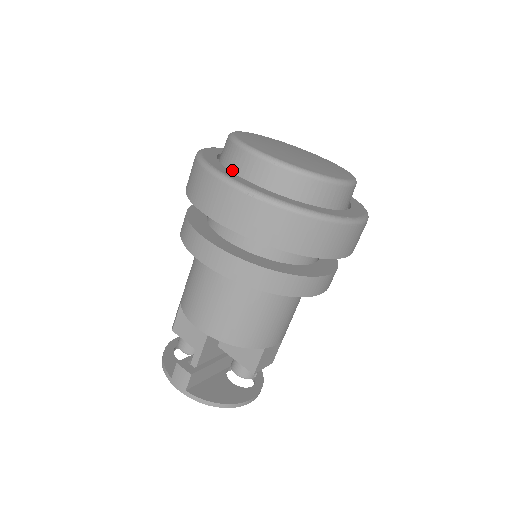
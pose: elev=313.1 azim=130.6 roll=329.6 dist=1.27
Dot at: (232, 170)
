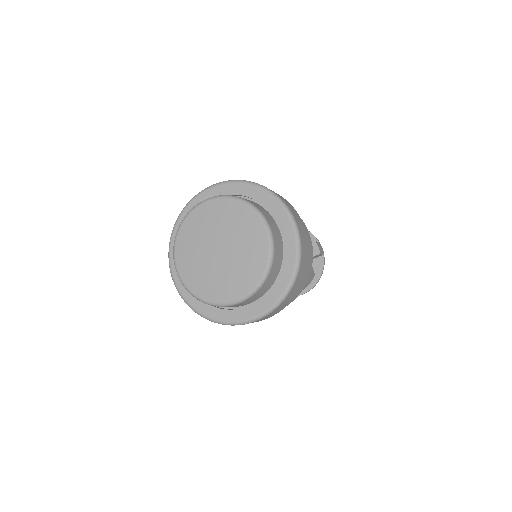
Dot at: occluded
